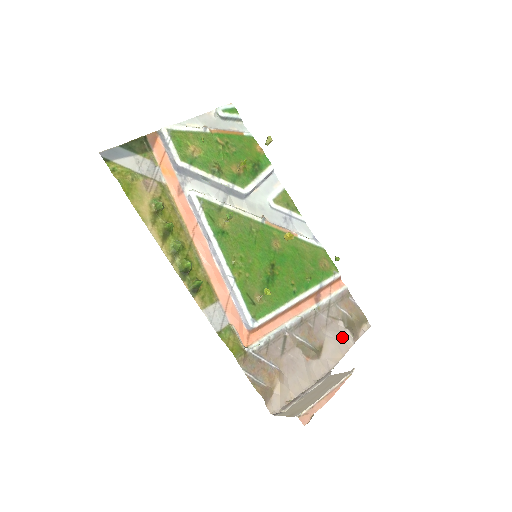
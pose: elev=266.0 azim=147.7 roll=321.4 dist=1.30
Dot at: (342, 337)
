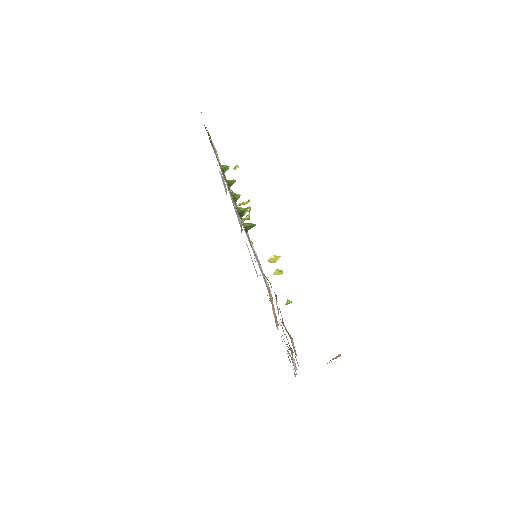
Dot at: (292, 362)
